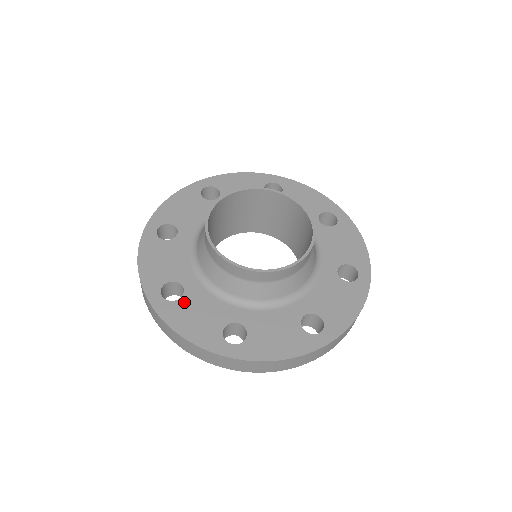
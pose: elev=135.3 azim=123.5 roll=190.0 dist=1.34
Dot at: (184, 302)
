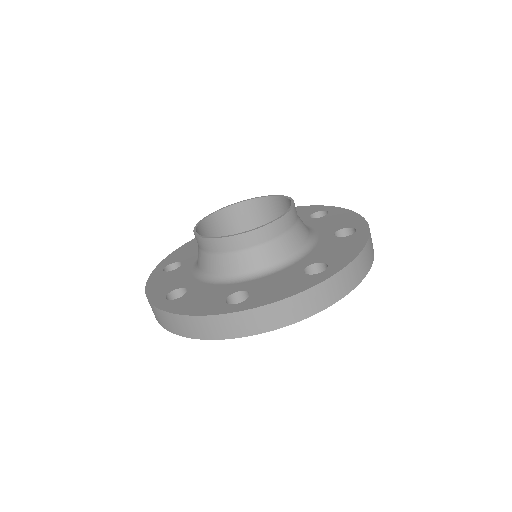
Dot at: (256, 292)
